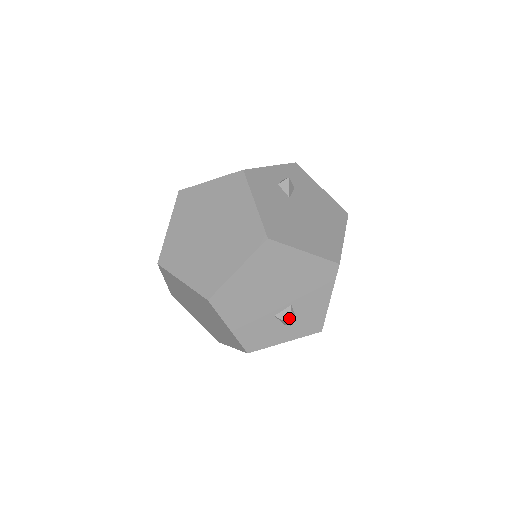
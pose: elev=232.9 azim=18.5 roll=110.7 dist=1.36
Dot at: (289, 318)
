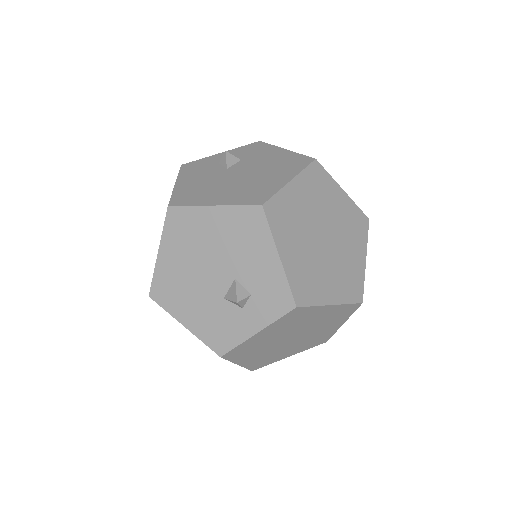
Dot at: (234, 295)
